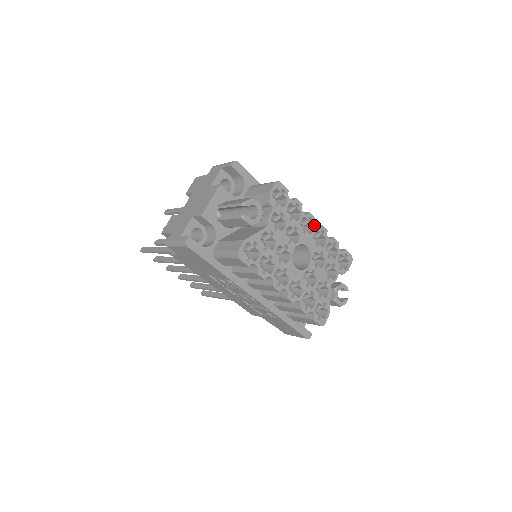
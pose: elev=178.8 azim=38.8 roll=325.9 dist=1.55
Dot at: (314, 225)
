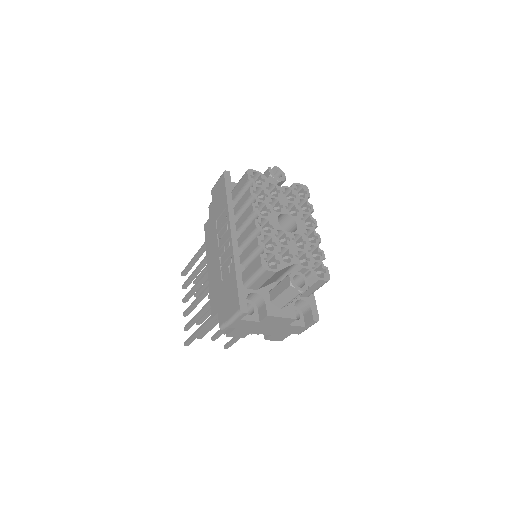
Dot at: (313, 227)
